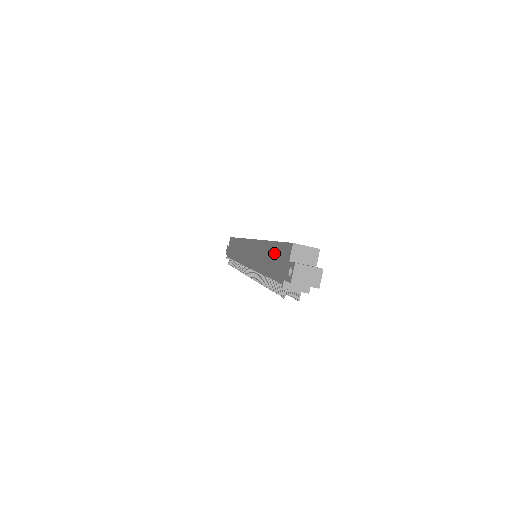
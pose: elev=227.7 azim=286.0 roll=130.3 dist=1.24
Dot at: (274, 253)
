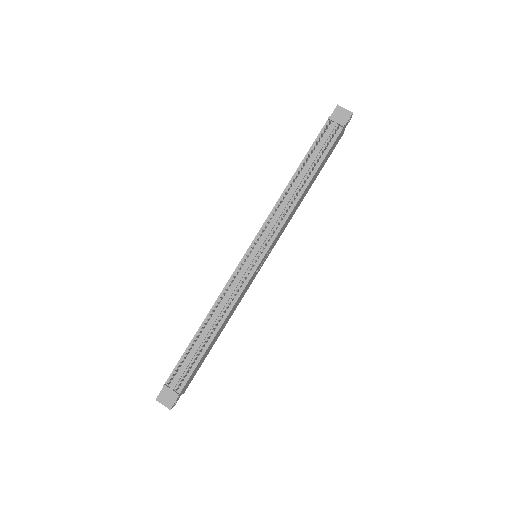
Dot at: occluded
